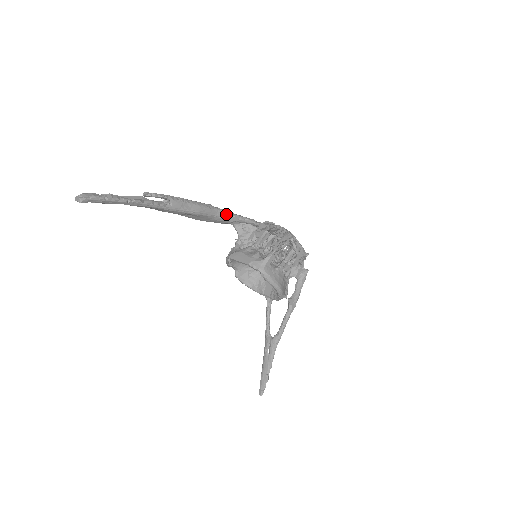
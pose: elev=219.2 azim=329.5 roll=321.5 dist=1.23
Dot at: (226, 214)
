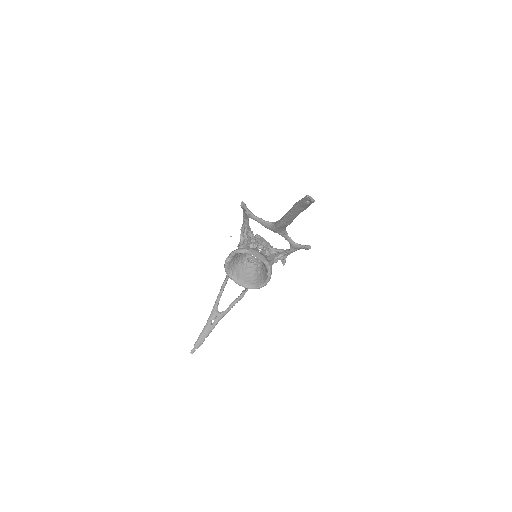
Dot at: occluded
